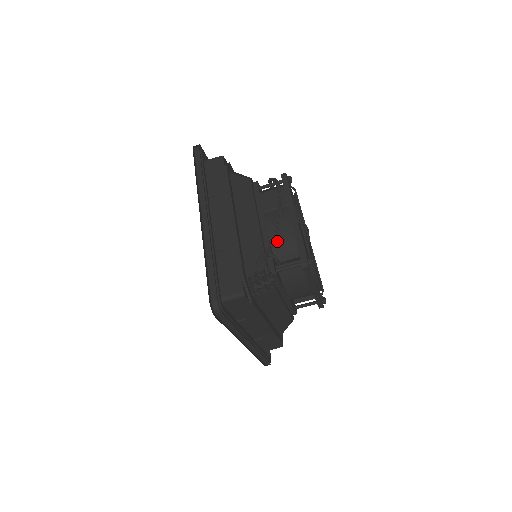
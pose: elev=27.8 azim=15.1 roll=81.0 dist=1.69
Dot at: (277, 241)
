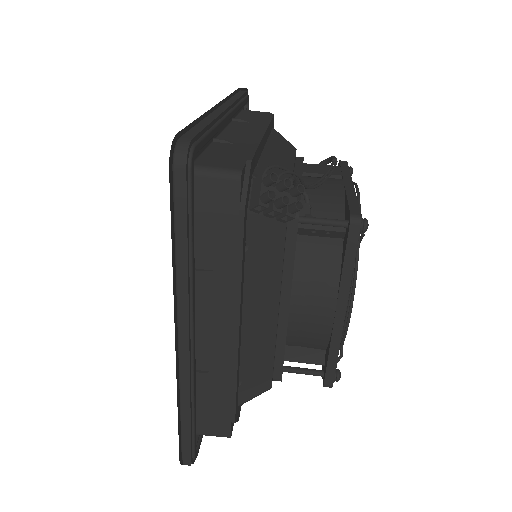
Dot at: (313, 197)
